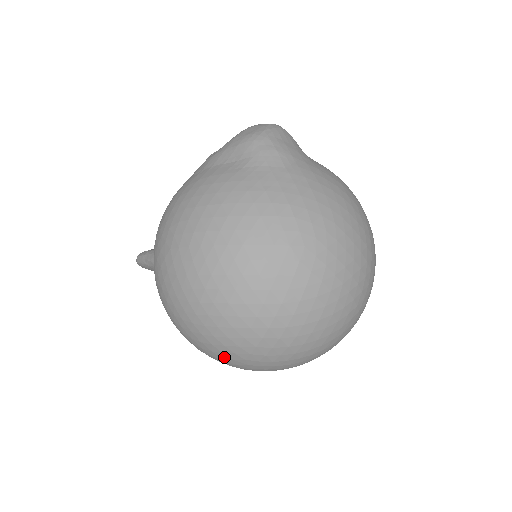
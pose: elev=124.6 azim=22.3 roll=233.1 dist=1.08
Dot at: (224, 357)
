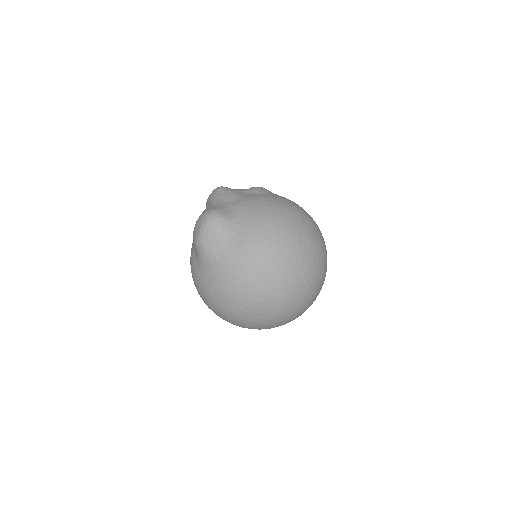
Dot at: occluded
